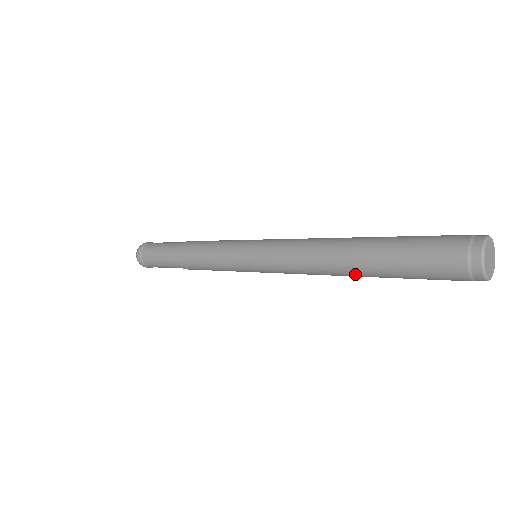
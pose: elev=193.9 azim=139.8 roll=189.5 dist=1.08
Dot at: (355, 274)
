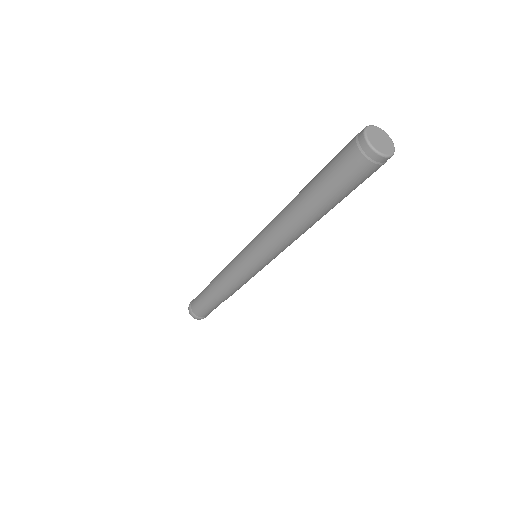
Dot at: (312, 218)
